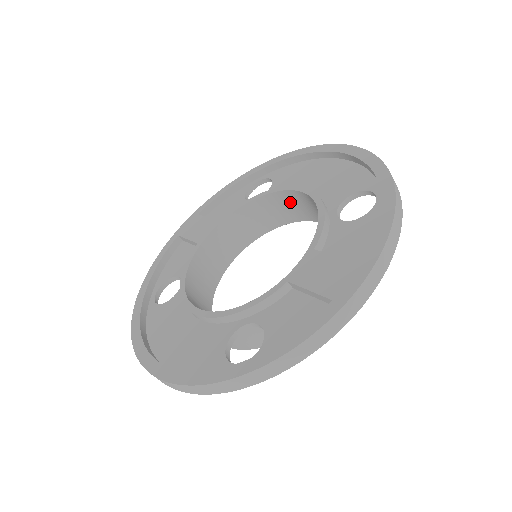
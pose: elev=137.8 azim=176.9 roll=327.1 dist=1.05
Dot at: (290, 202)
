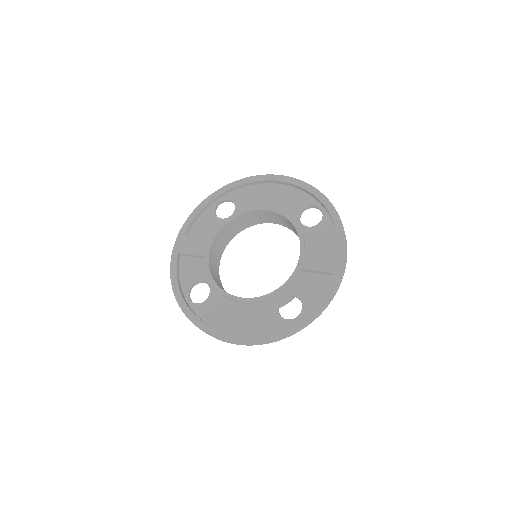
Dot at: (256, 216)
